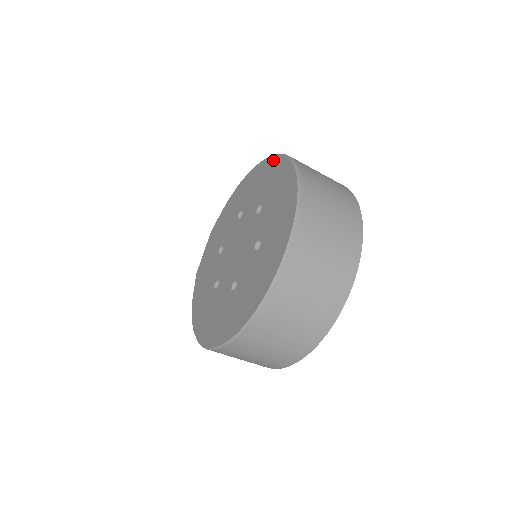
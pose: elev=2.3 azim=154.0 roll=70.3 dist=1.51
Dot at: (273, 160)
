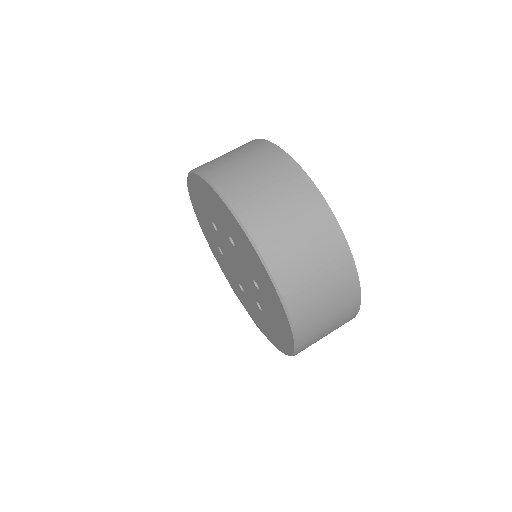
Dot at: (190, 195)
